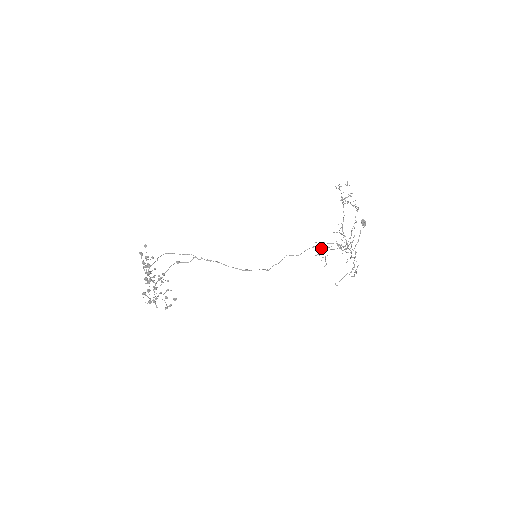
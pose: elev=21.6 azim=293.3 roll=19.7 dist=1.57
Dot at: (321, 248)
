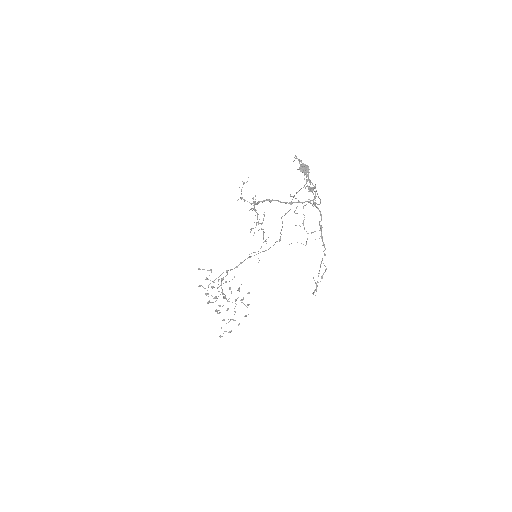
Dot at: (296, 207)
